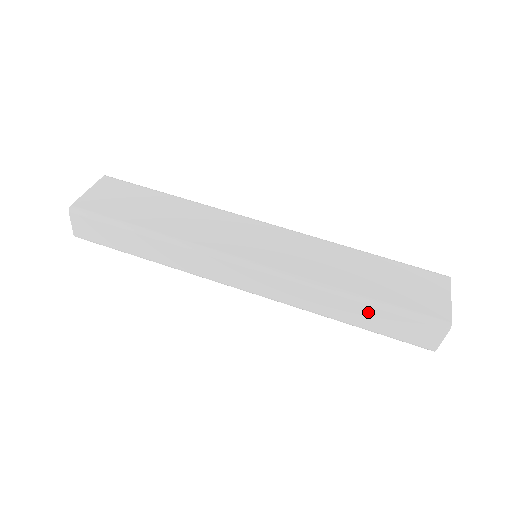
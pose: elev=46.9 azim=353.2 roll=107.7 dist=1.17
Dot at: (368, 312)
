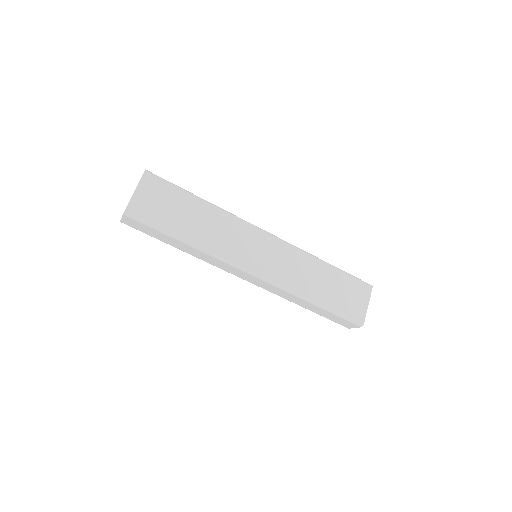
Dot at: (320, 310)
